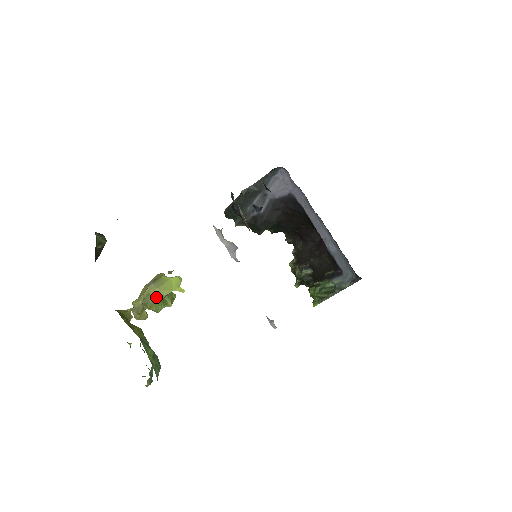
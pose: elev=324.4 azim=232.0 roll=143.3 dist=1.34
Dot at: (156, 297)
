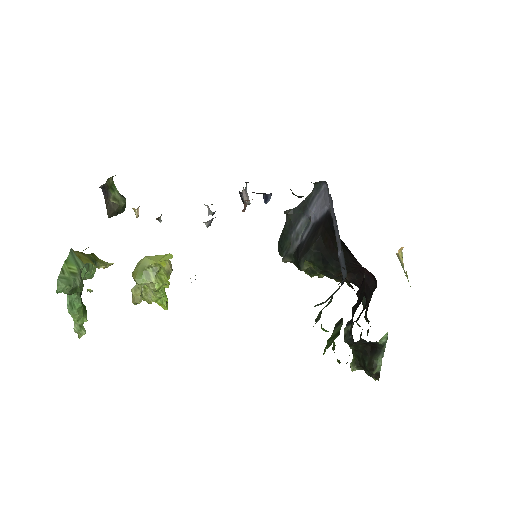
Dot at: (140, 264)
